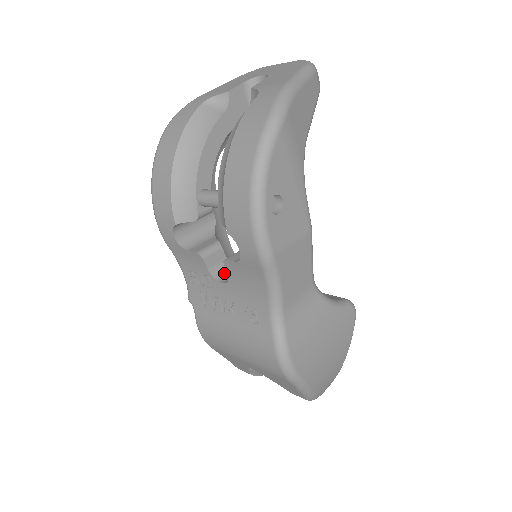
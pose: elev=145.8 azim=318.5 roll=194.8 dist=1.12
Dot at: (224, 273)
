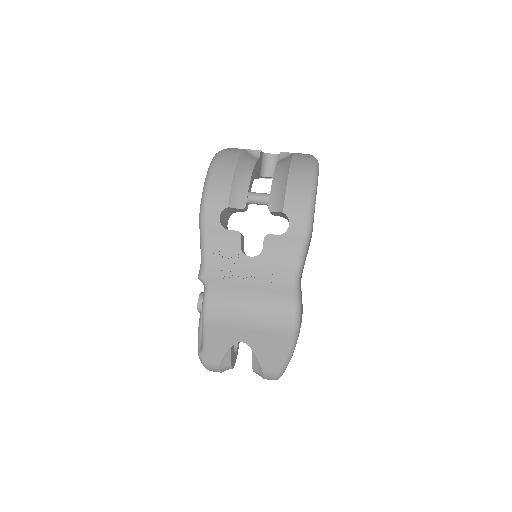
Dot at: occluded
